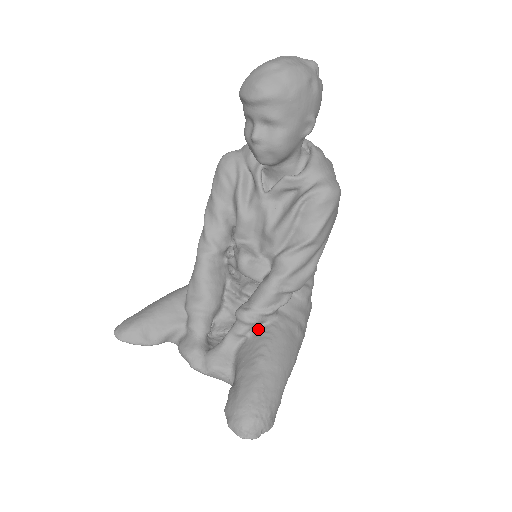
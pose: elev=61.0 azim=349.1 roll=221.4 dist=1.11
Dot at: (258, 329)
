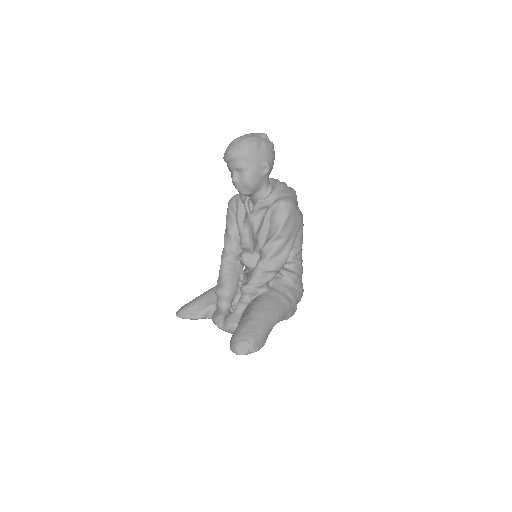
Dot at: (255, 298)
